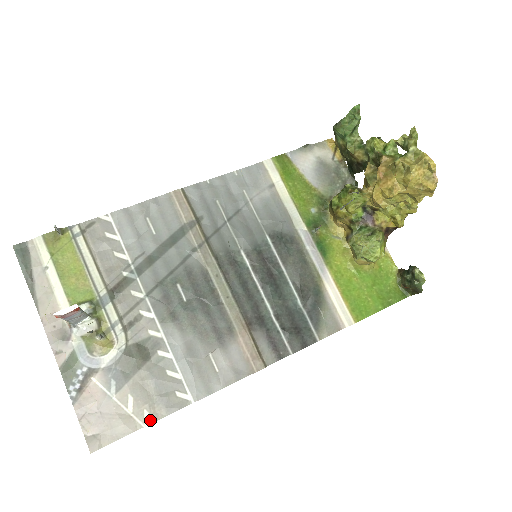
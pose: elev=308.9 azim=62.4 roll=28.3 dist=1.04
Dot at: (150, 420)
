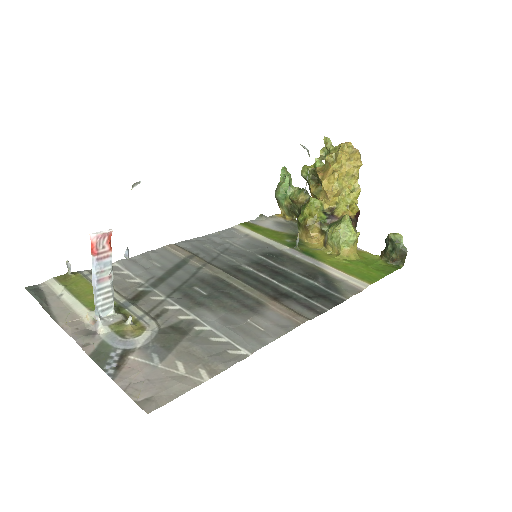
Dot at: (209, 376)
